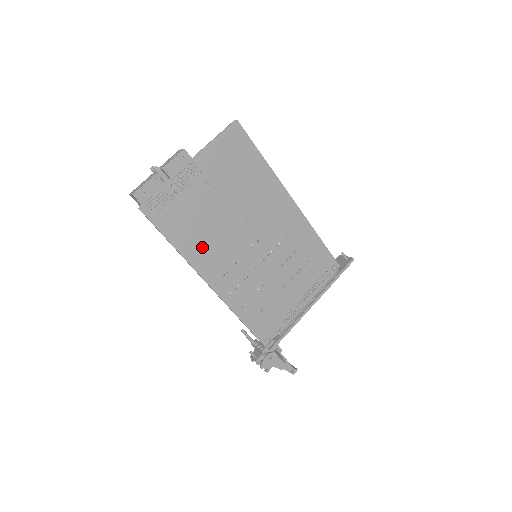
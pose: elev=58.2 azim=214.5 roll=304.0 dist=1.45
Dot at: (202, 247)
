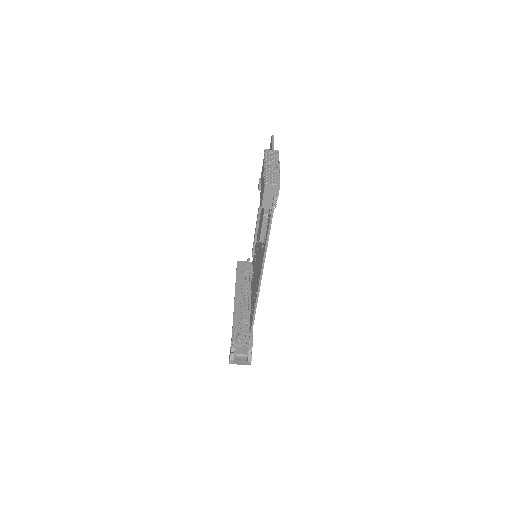
Dot at: occluded
